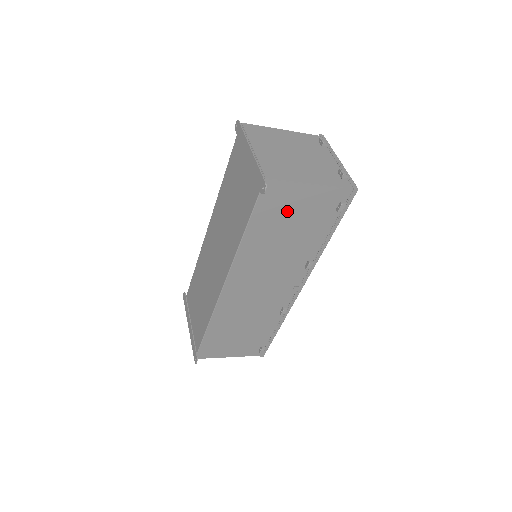
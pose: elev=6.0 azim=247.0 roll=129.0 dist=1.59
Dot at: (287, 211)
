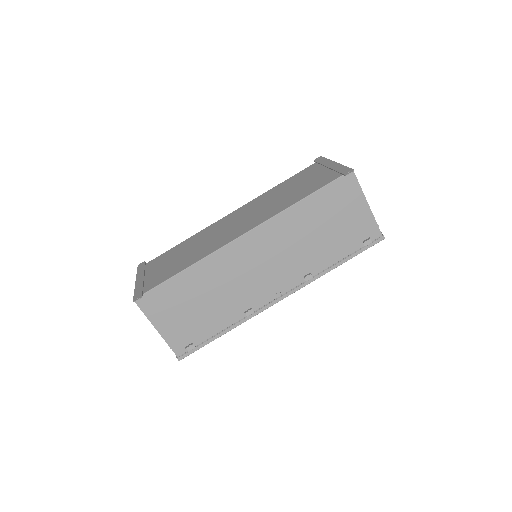
Dot at: (339, 210)
